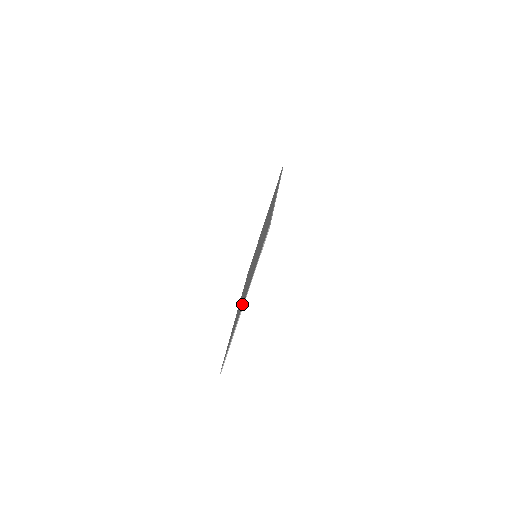
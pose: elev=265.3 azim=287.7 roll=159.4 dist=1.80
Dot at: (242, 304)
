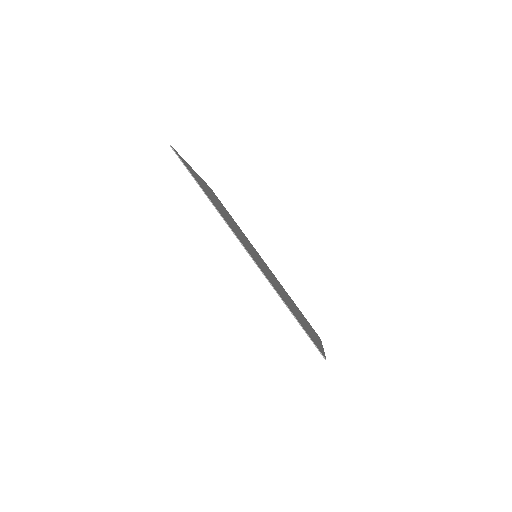
Dot at: occluded
